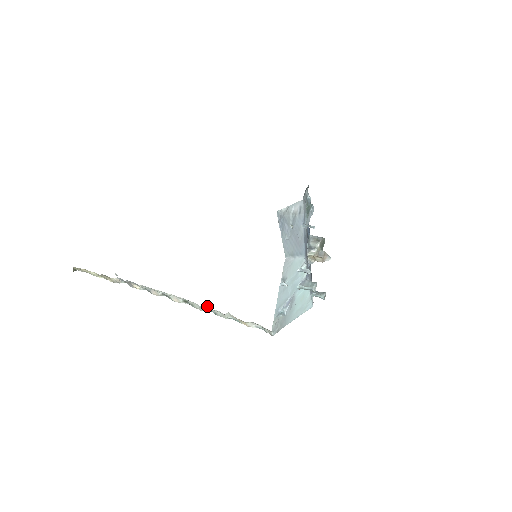
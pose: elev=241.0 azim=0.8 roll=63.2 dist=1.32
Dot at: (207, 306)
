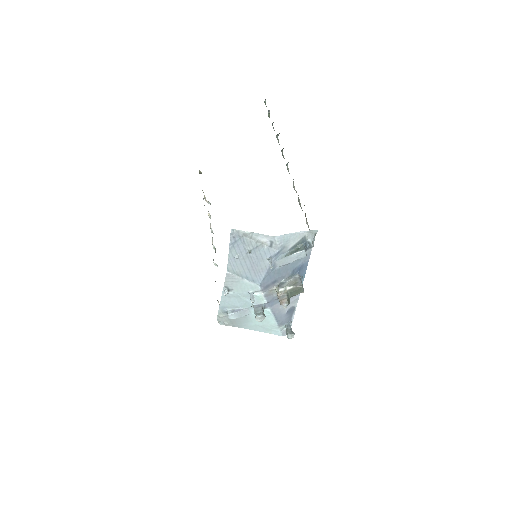
Dot at: occluded
